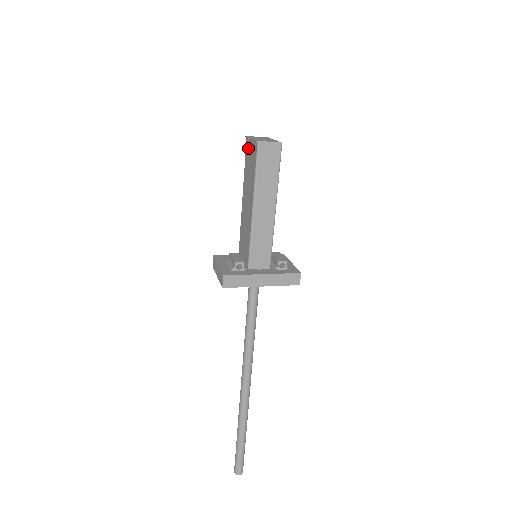
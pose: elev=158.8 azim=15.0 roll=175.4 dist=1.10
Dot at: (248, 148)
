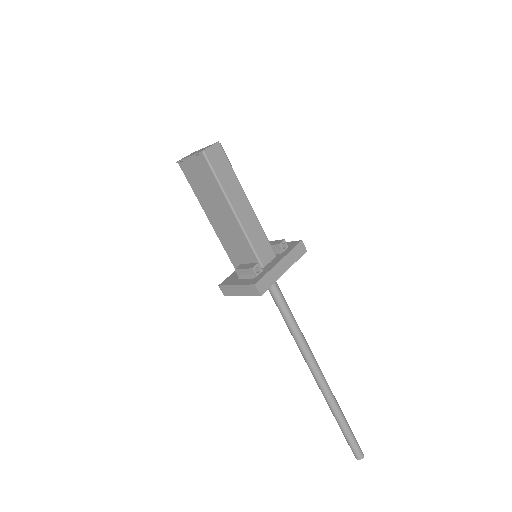
Dot at: (188, 169)
